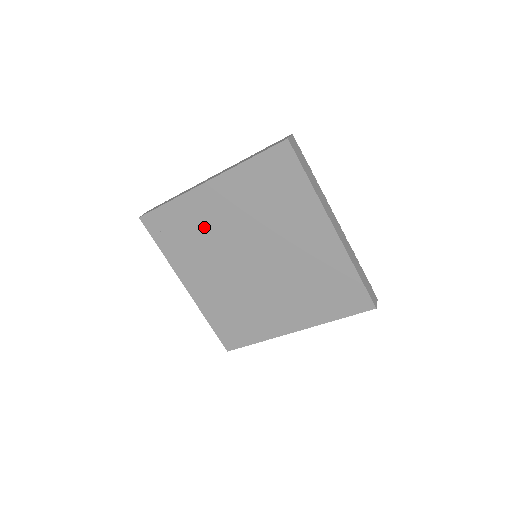
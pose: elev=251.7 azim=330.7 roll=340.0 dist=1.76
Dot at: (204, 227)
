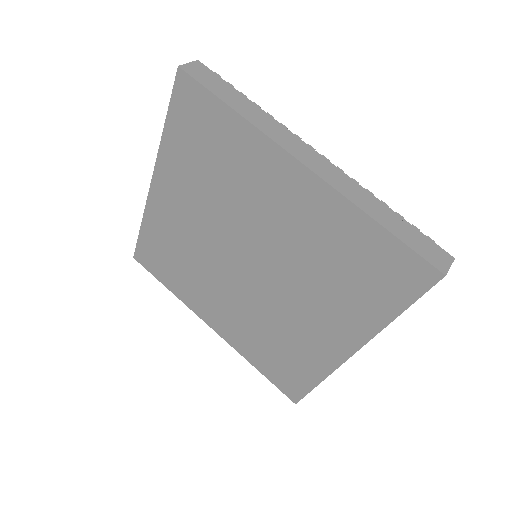
Dot at: (181, 241)
